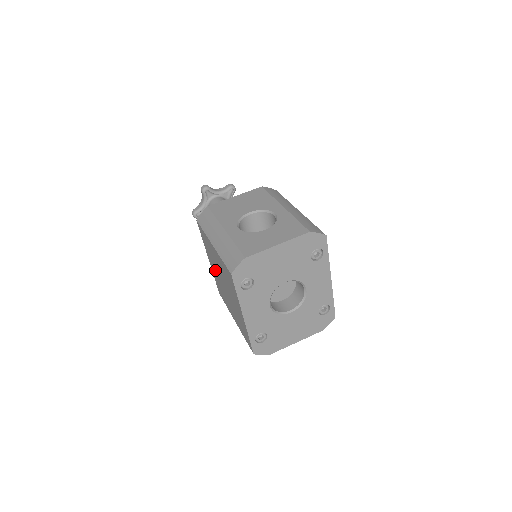
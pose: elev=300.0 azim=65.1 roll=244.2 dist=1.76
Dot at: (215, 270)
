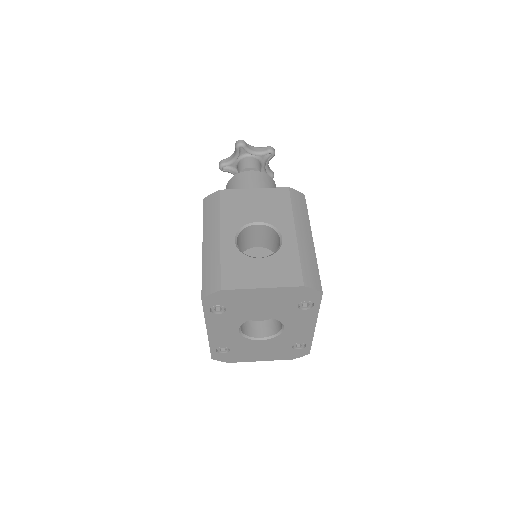
Dot at: occluded
